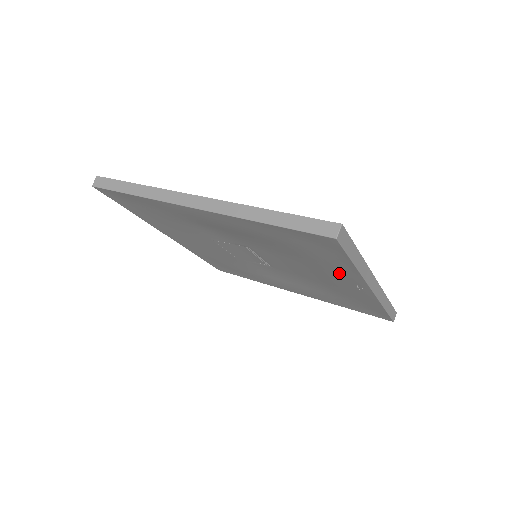
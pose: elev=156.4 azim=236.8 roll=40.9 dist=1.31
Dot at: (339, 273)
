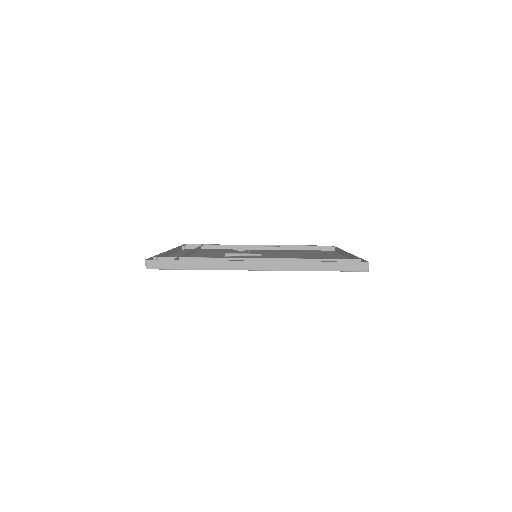
Dot at: occluded
